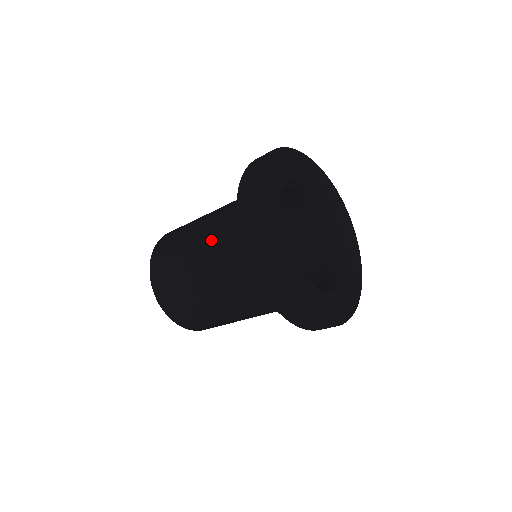
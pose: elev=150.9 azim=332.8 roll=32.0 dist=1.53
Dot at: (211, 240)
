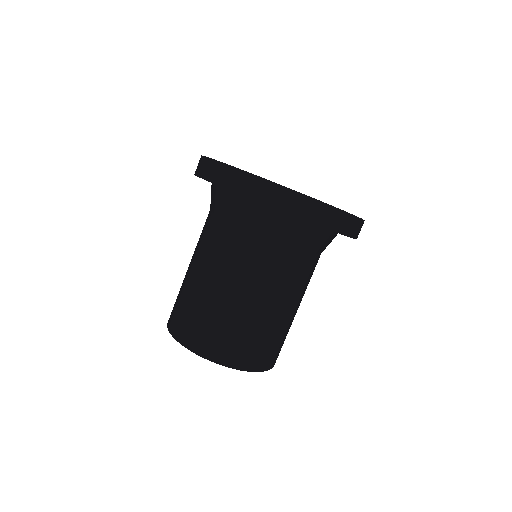
Dot at: (218, 253)
